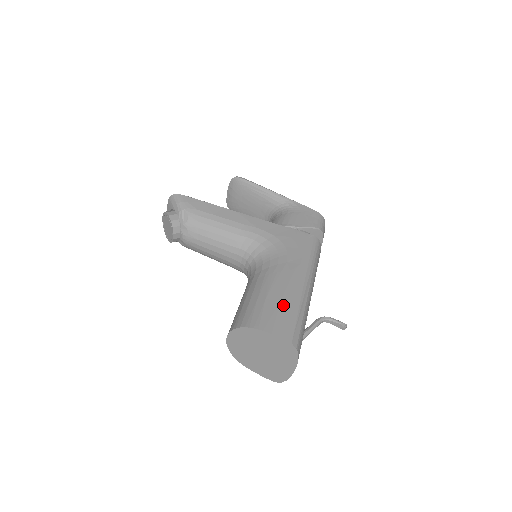
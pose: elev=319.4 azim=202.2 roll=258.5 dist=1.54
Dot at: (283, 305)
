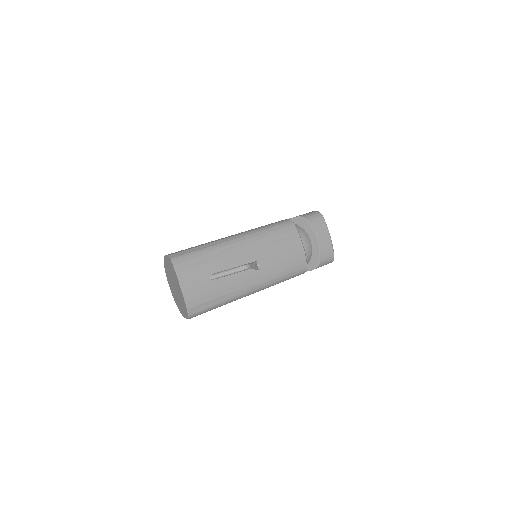
Dot at: occluded
